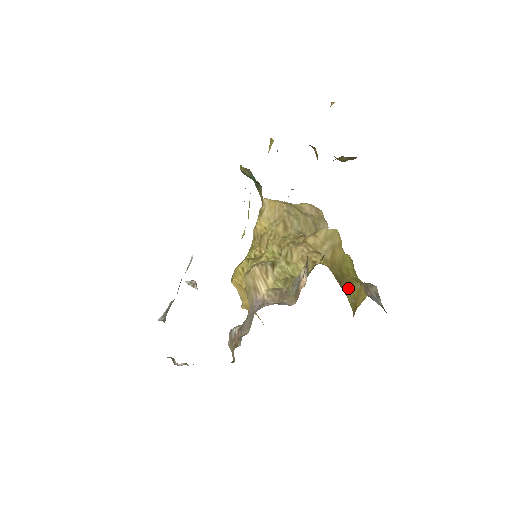
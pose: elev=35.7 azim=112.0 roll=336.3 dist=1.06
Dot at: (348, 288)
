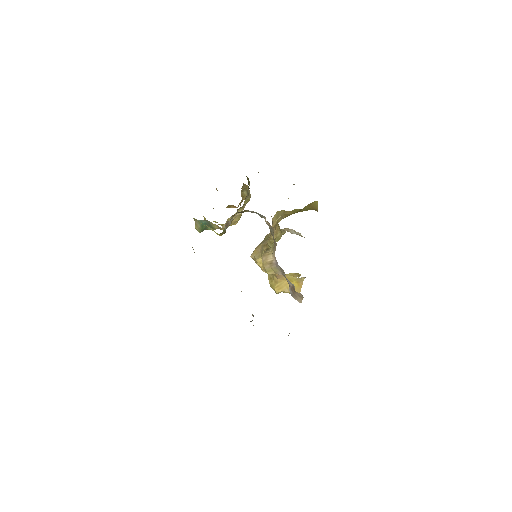
Dot at: (303, 210)
